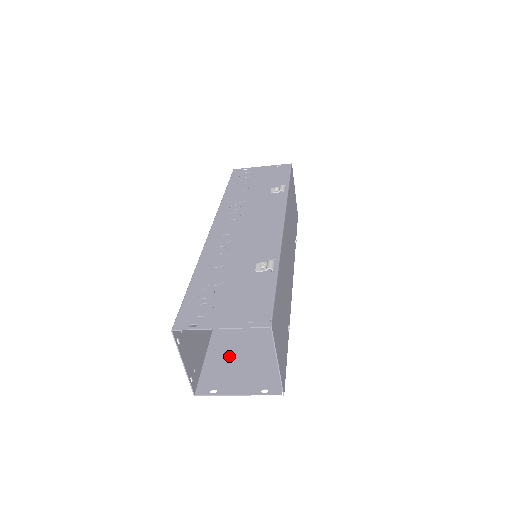
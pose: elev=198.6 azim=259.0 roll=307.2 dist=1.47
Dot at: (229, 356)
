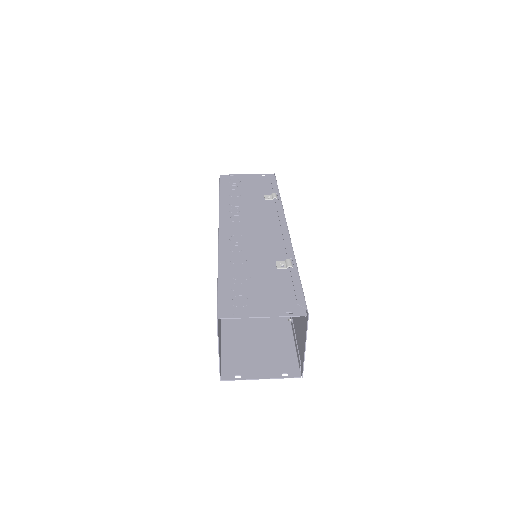
Dot at: (244, 346)
